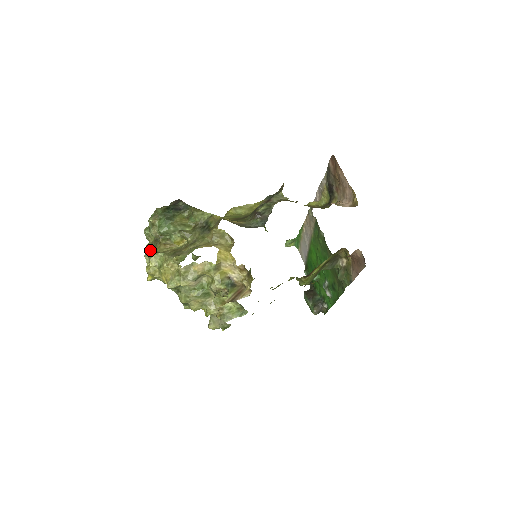
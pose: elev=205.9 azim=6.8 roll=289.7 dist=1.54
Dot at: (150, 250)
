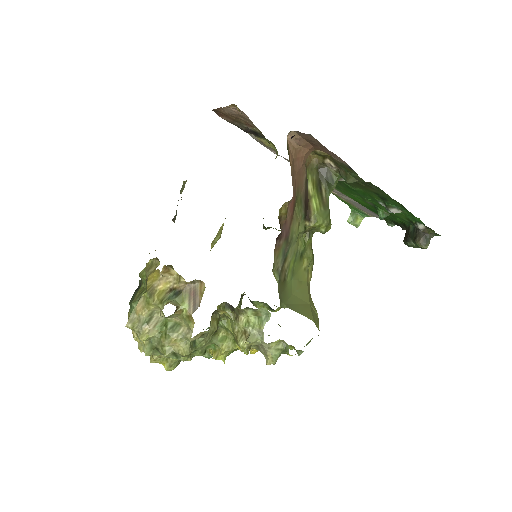
Dot at: occluded
